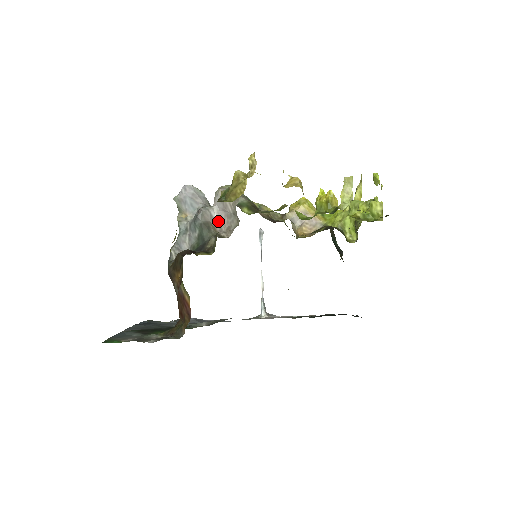
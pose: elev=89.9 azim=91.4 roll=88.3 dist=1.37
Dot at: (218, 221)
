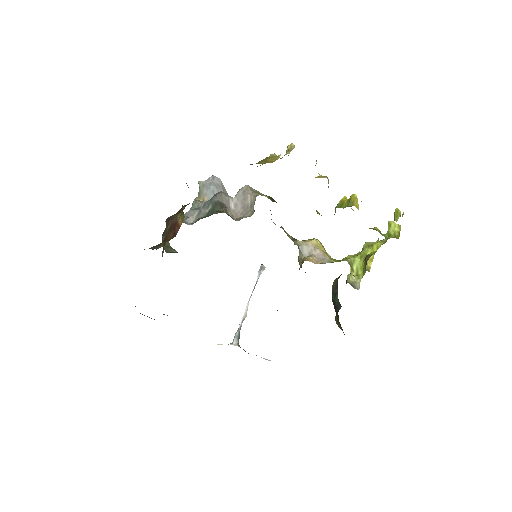
Dot at: (233, 210)
